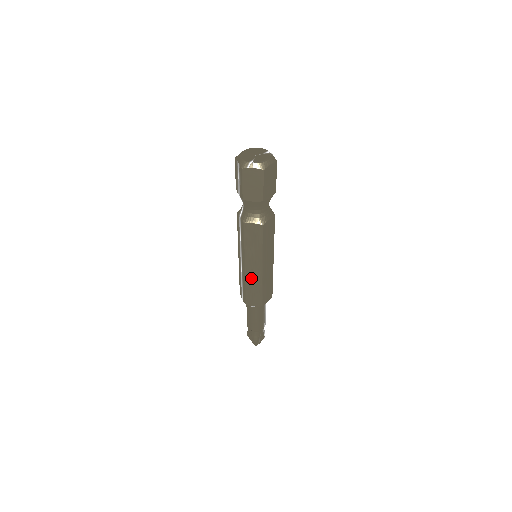
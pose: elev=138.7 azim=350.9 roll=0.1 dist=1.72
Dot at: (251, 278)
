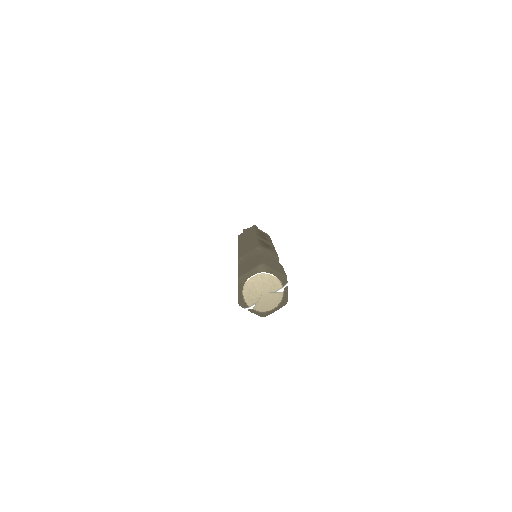
Dot at: occluded
